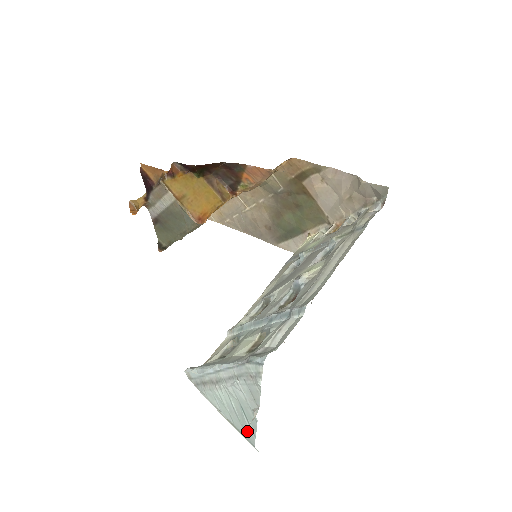
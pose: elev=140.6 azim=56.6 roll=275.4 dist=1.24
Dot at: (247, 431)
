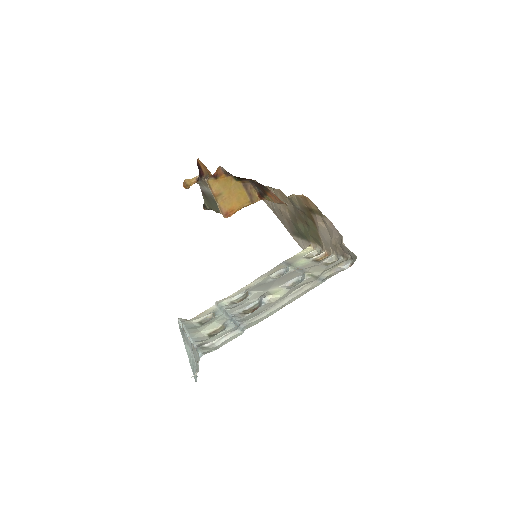
Dot at: occluded
